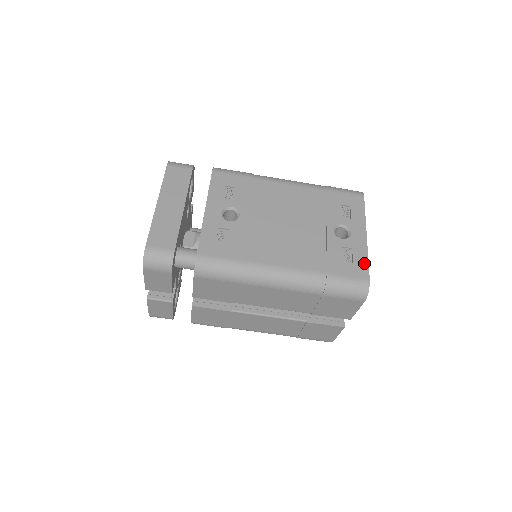
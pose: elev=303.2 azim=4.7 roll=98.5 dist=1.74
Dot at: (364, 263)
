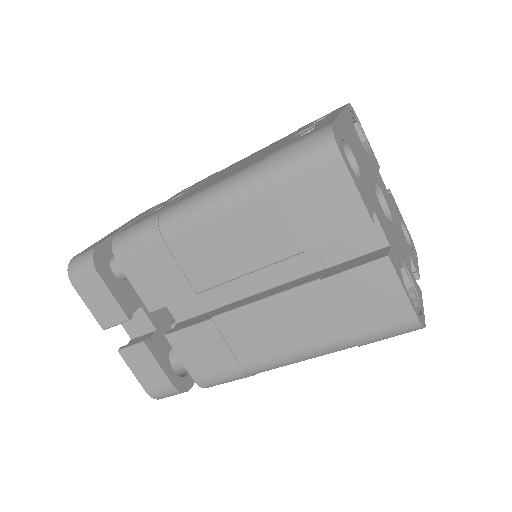
Dot at: (328, 122)
